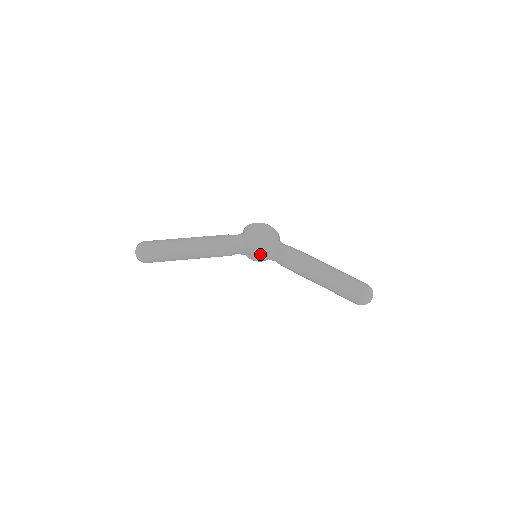
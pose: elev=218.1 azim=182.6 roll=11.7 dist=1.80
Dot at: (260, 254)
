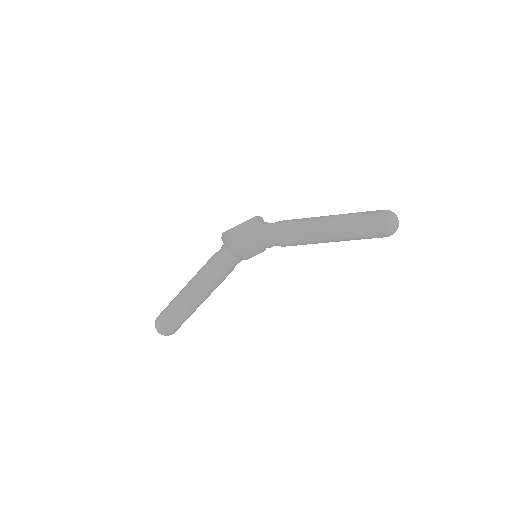
Dot at: occluded
